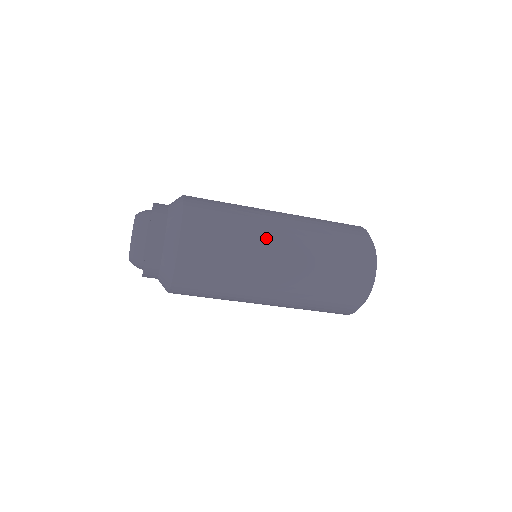
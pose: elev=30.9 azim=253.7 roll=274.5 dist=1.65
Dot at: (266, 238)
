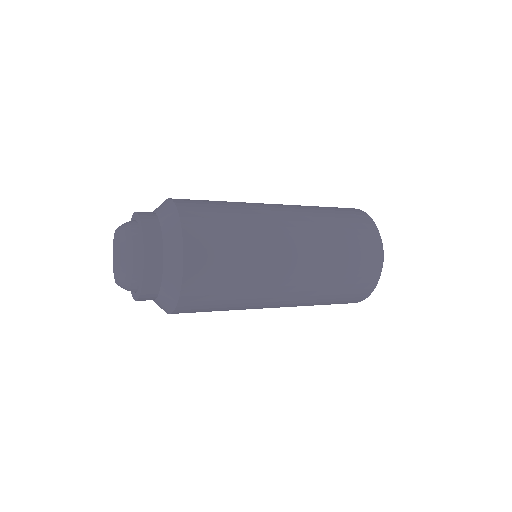
Dot at: (270, 295)
